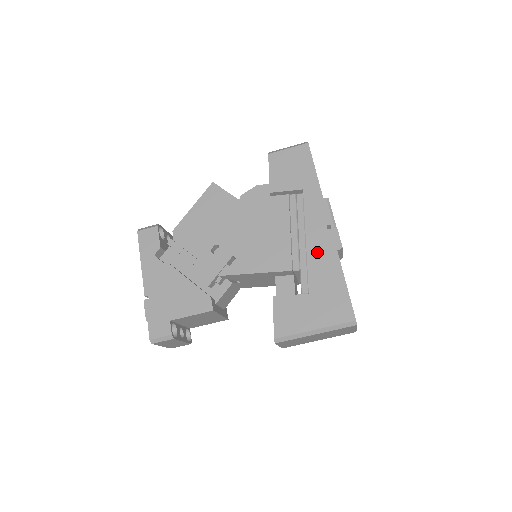
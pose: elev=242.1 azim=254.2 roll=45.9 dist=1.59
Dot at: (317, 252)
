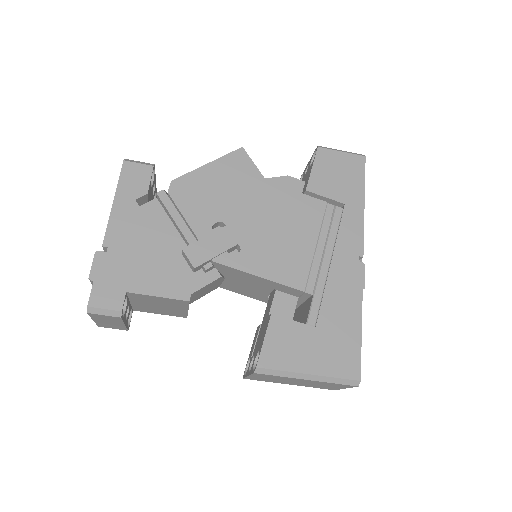
Dot at: (340, 282)
